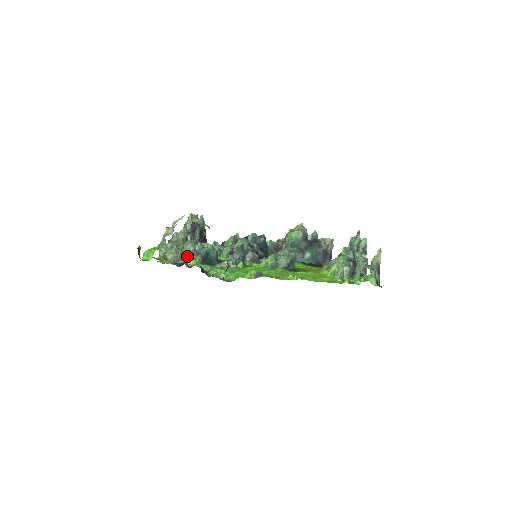
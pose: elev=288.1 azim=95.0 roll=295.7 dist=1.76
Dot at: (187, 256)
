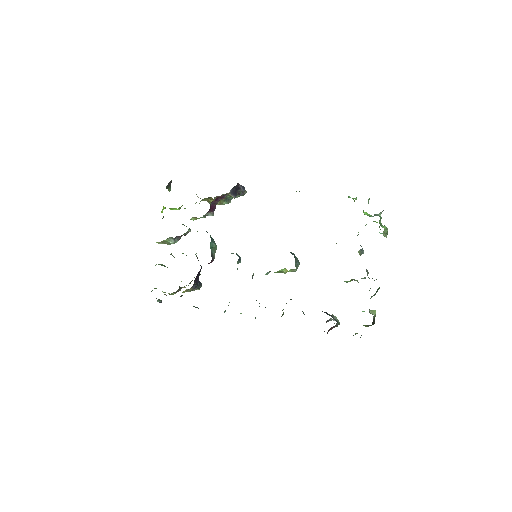
Dot at: occluded
